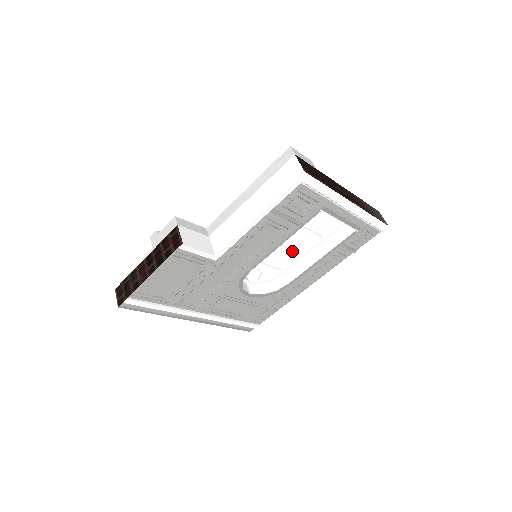
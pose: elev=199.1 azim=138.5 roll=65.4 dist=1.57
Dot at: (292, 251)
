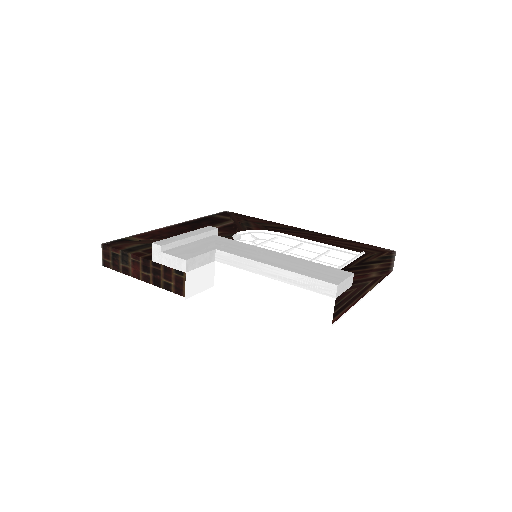
Dot at: (294, 248)
